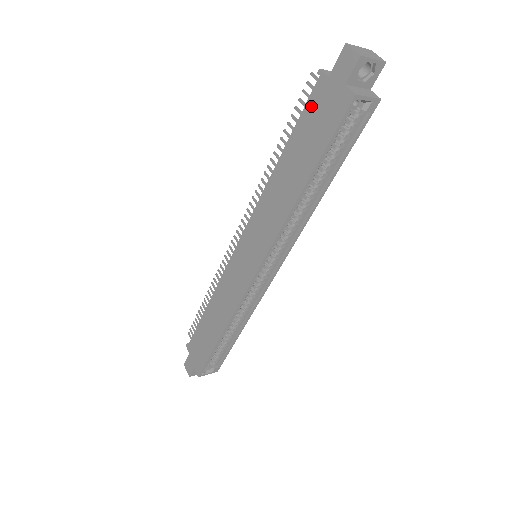
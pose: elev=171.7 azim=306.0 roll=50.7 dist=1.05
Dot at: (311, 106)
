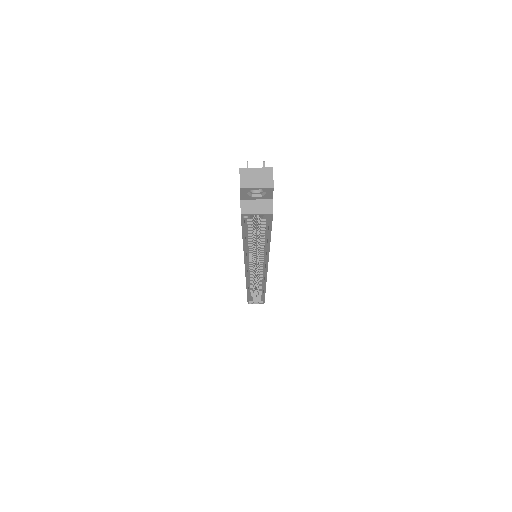
Dot at: occluded
